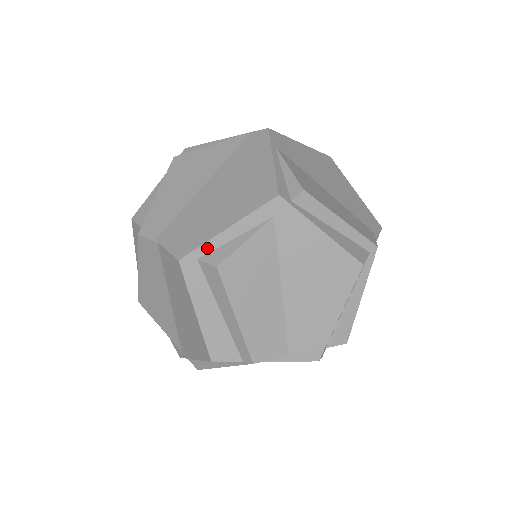
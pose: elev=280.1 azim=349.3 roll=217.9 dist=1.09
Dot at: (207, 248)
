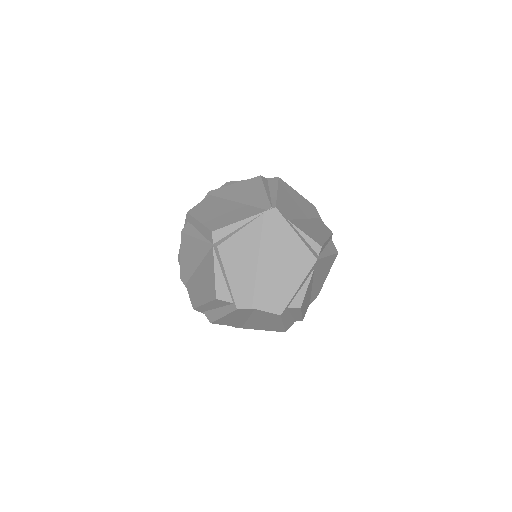
Dot at: (291, 301)
